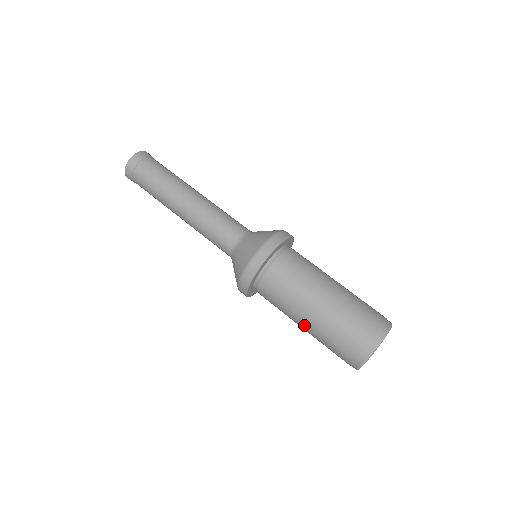
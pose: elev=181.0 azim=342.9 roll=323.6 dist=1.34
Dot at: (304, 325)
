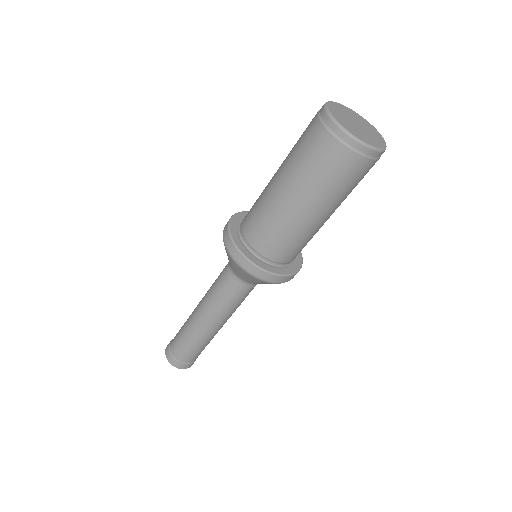
Dot at: (291, 197)
